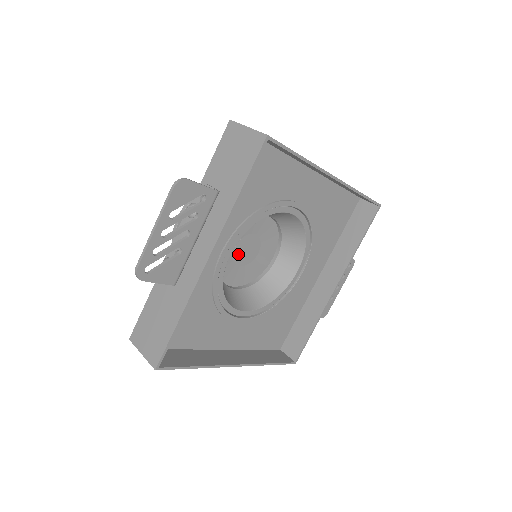
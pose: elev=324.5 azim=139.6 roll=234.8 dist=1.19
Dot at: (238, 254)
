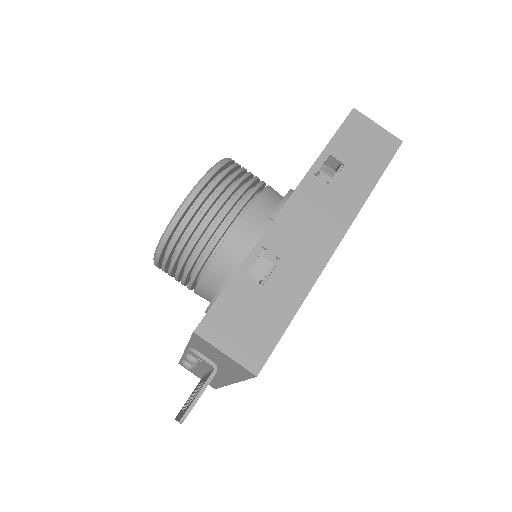
Dot at: occluded
